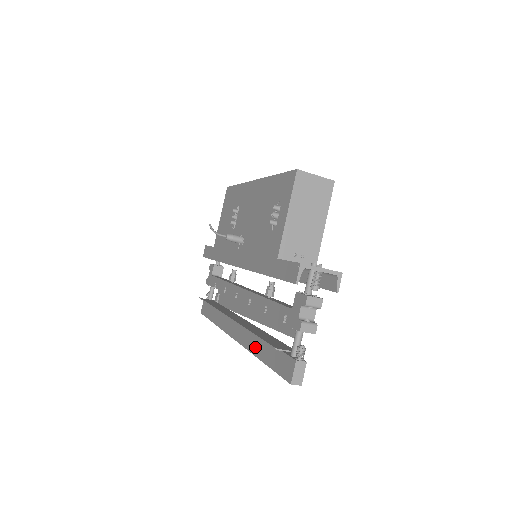
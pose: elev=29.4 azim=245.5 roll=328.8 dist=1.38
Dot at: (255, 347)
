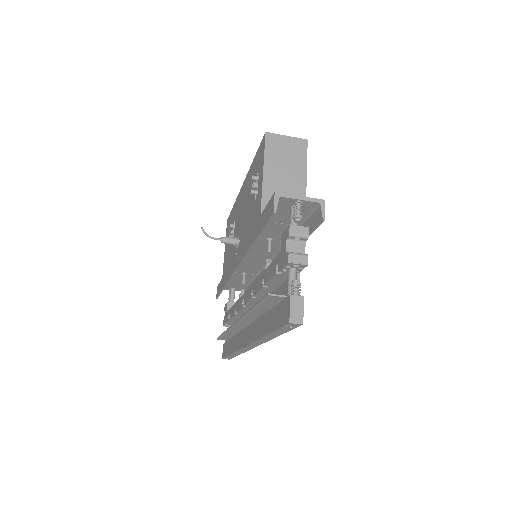
Dot at: (260, 329)
